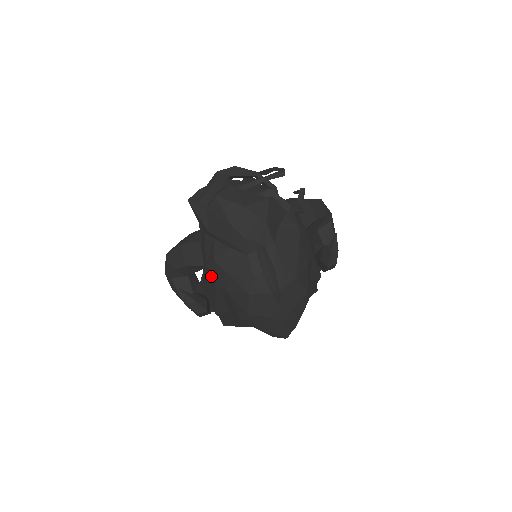
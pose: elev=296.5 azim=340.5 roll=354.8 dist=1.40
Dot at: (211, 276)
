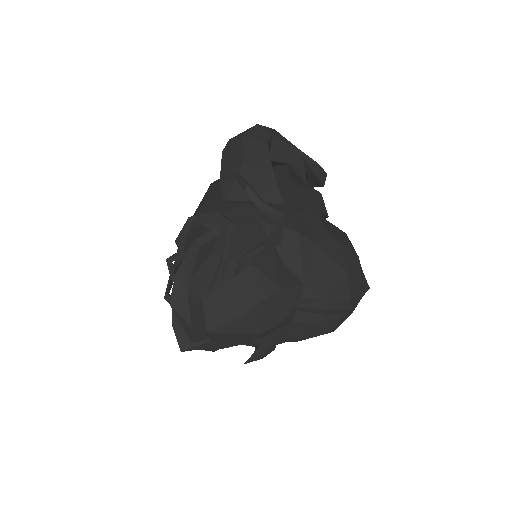
Dot at: occluded
